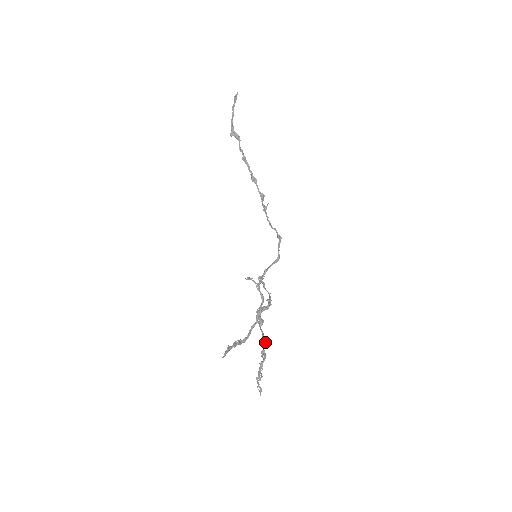
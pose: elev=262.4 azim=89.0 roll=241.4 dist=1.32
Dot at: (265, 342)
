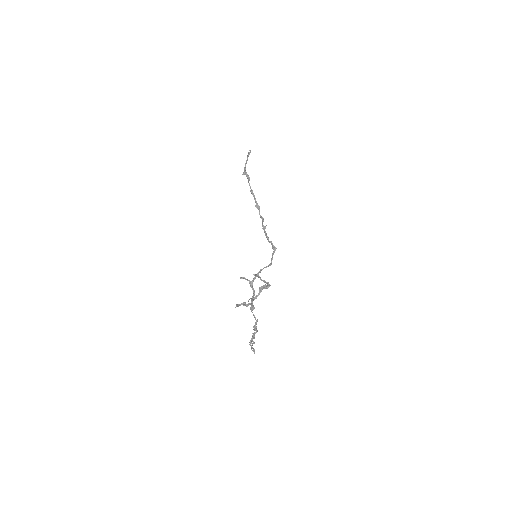
Dot at: (257, 320)
